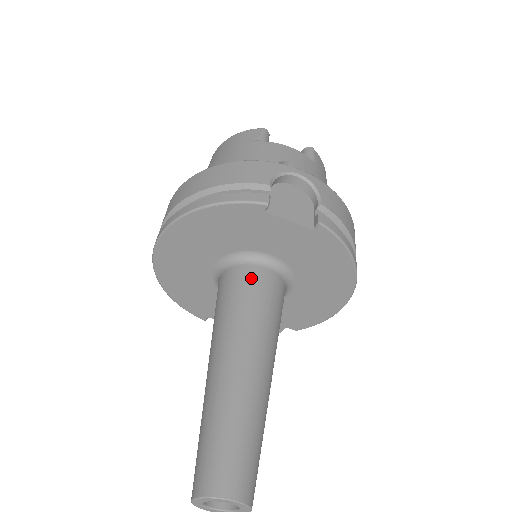
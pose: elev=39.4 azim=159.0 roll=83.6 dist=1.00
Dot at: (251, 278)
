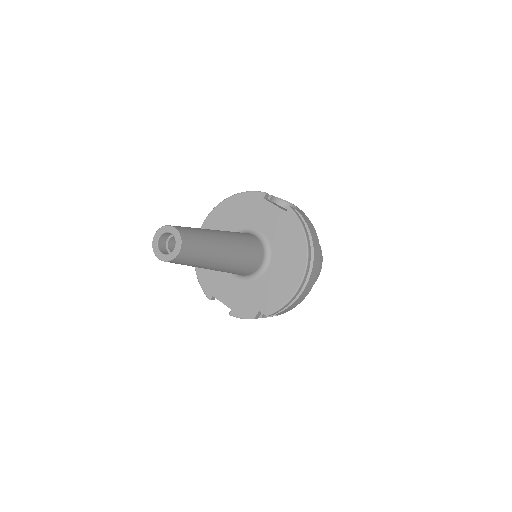
Dot at: (244, 233)
